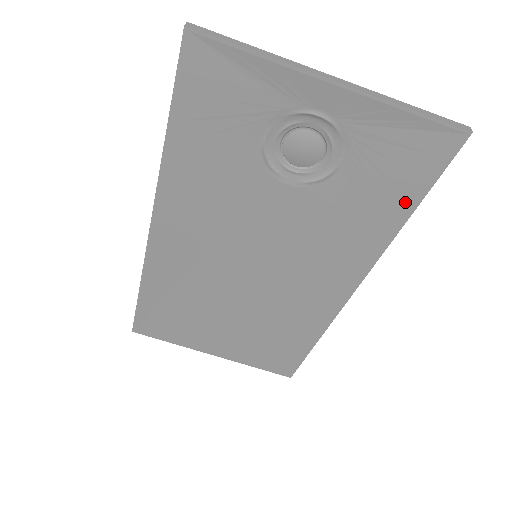
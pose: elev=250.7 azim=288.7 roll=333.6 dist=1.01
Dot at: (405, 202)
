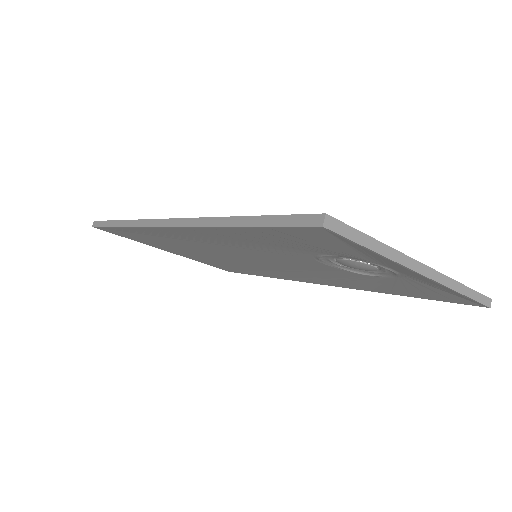
Dot at: (406, 294)
